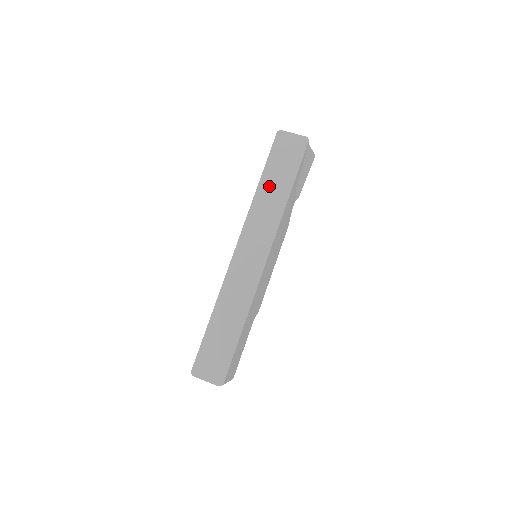
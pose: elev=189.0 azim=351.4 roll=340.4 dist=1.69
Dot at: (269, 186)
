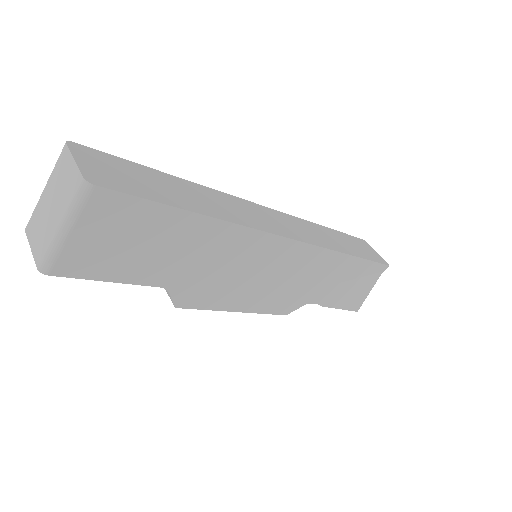
Dot at: (334, 236)
